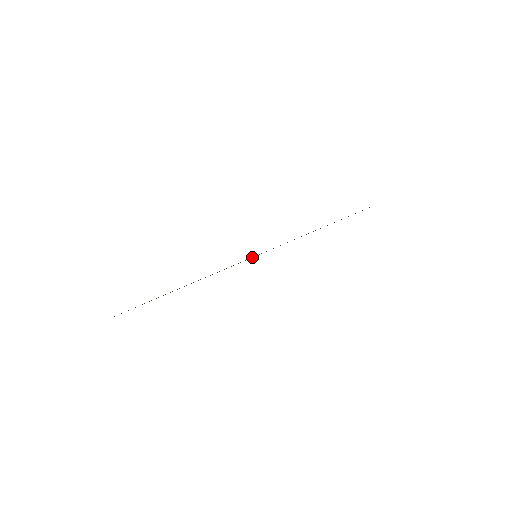
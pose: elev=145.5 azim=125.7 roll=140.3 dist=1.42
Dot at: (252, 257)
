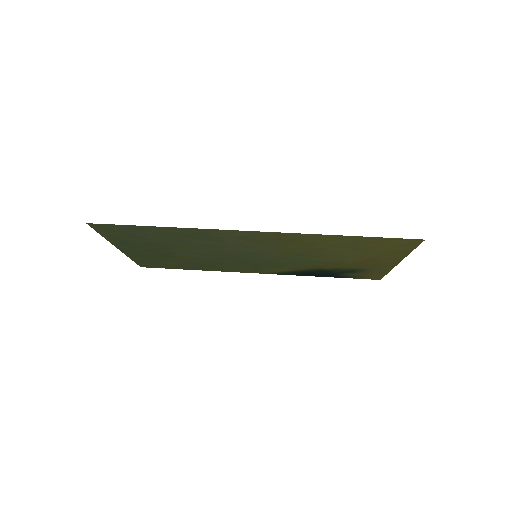
Dot at: (255, 257)
